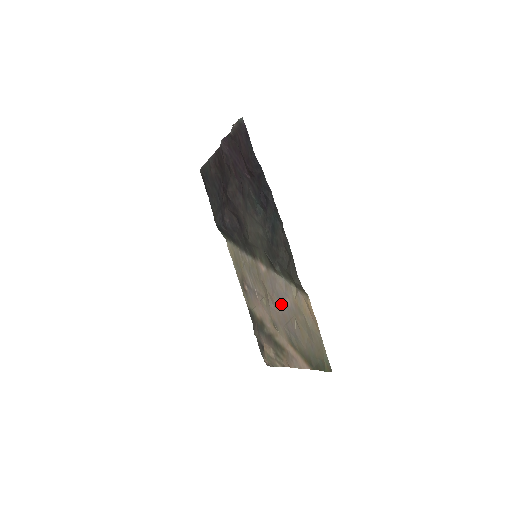
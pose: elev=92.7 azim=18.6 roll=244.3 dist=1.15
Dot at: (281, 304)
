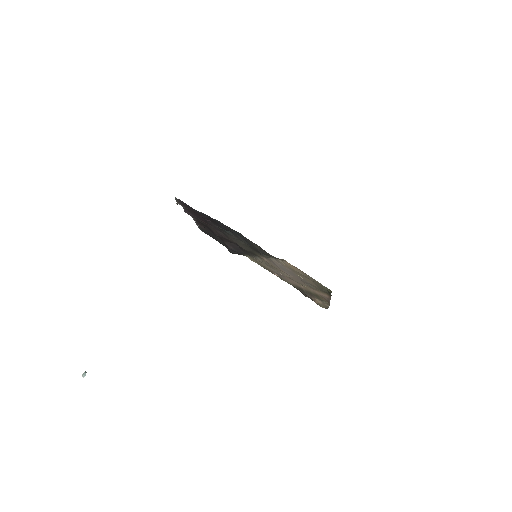
Dot at: (288, 272)
